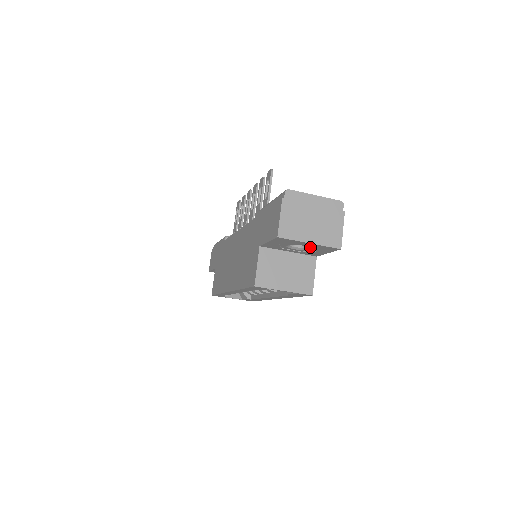
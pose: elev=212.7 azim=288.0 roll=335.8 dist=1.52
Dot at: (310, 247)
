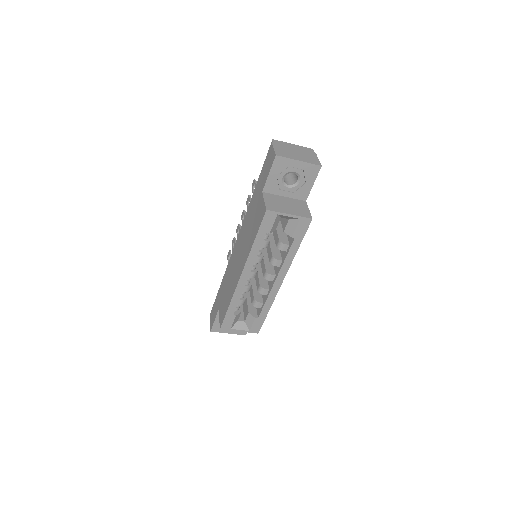
Dot at: (300, 174)
